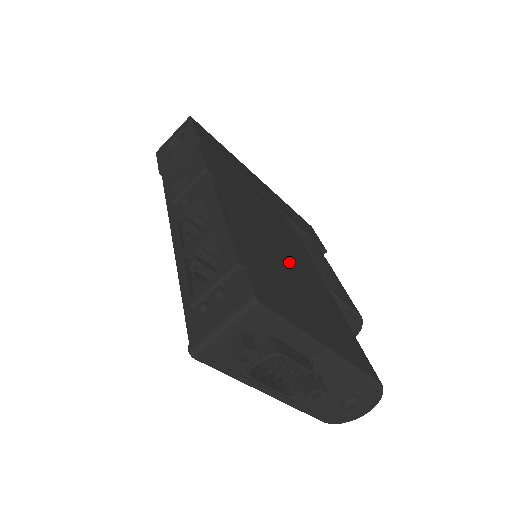
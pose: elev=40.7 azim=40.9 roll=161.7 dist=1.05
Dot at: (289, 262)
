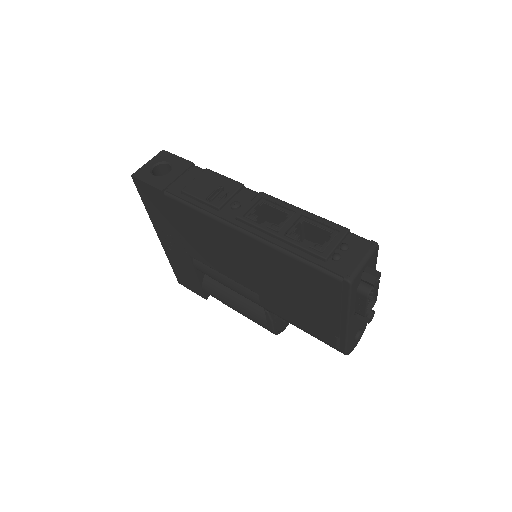
Dot at: occluded
